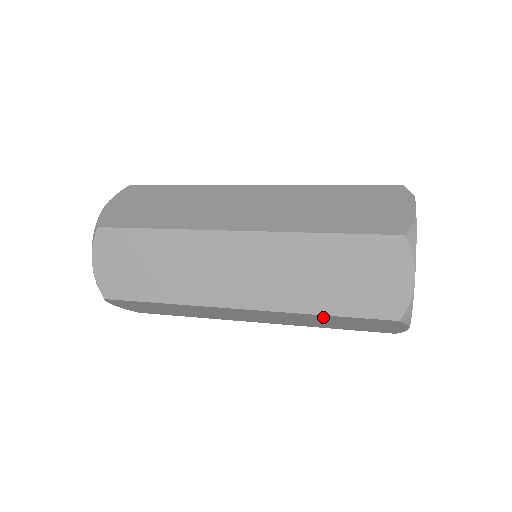
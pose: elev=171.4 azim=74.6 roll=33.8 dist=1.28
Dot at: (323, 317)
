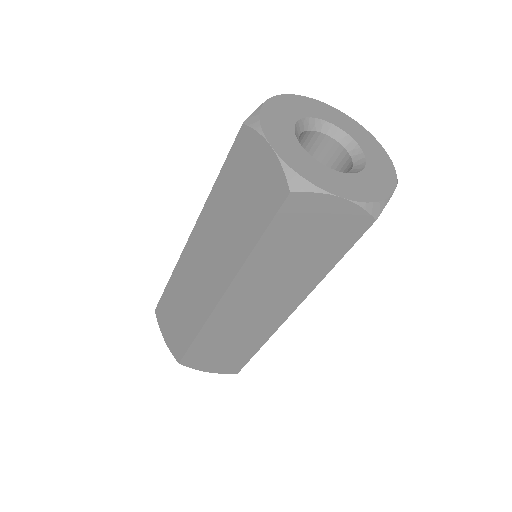
Dot at: (265, 251)
